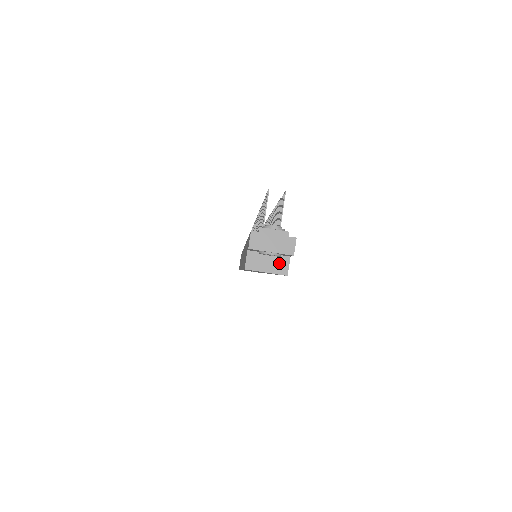
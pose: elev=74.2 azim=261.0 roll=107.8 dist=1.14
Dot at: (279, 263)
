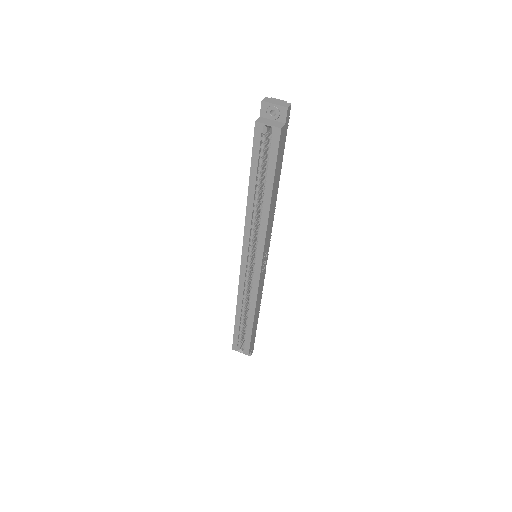
Dot at: (277, 124)
